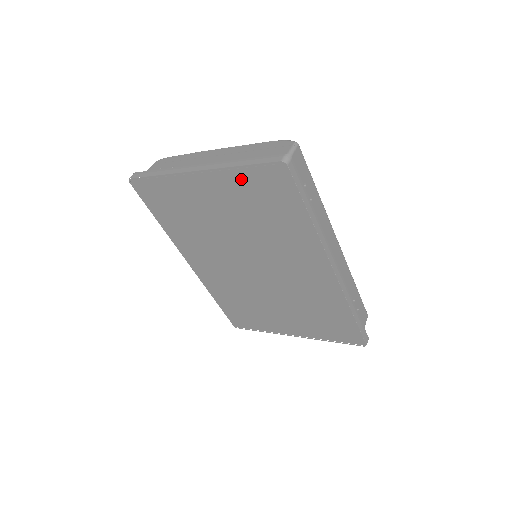
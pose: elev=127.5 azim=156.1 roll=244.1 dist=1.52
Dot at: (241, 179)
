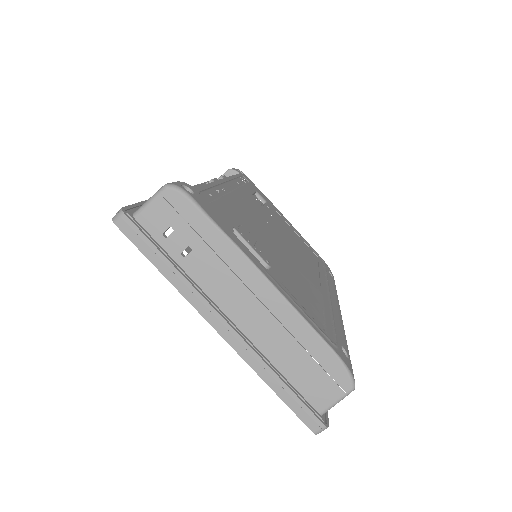
Dot at: occluded
